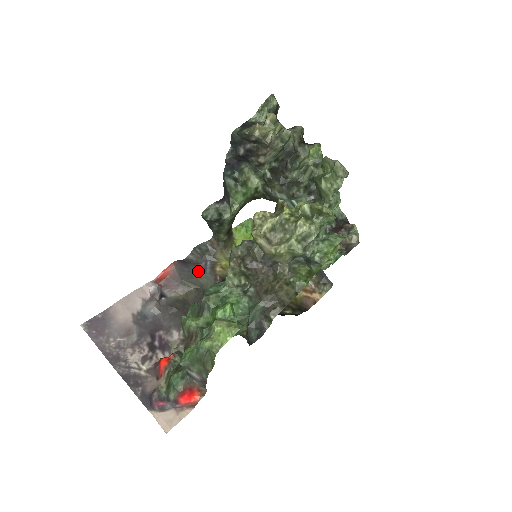
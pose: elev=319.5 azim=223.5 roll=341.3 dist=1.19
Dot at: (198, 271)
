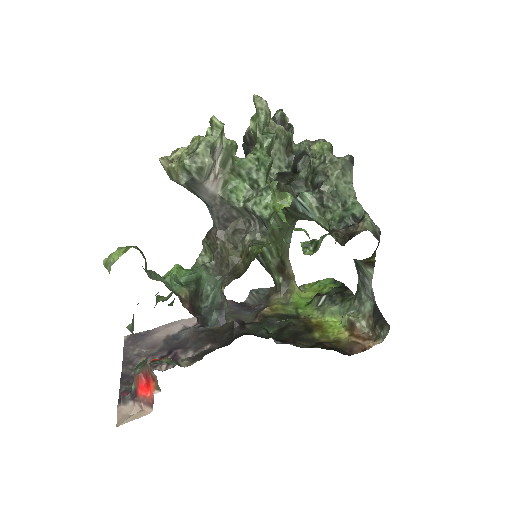
Dot at: (246, 310)
